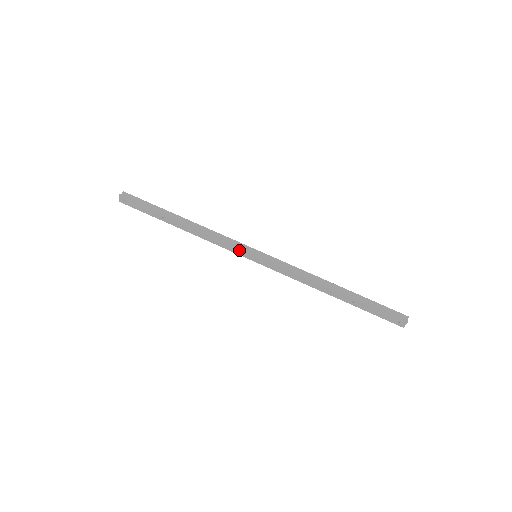
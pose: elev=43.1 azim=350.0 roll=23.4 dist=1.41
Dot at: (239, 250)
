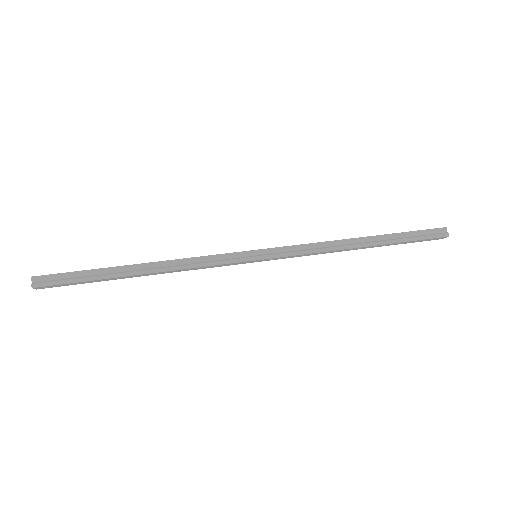
Dot at: (234, 263)
